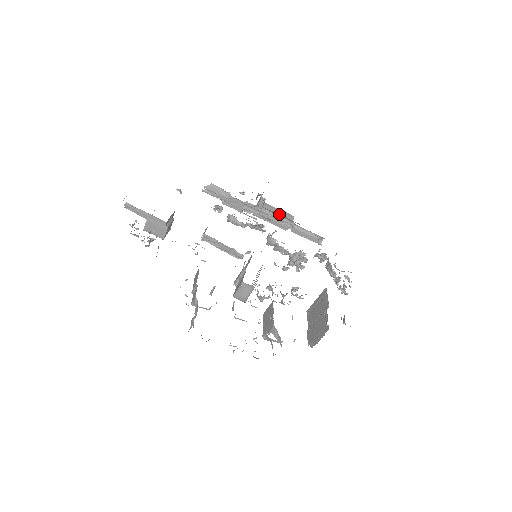
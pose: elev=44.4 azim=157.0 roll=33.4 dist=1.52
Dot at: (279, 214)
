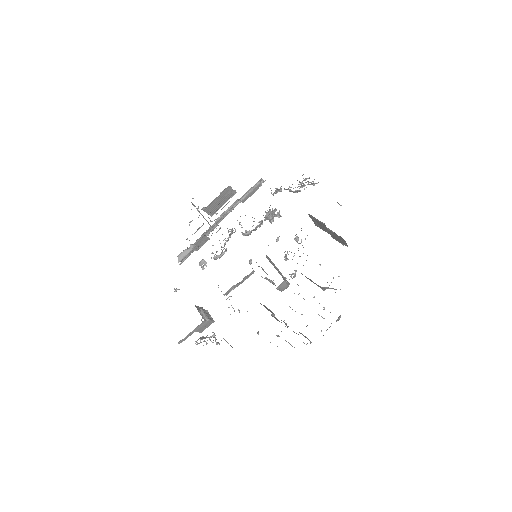
Dot at: (221, 197)
